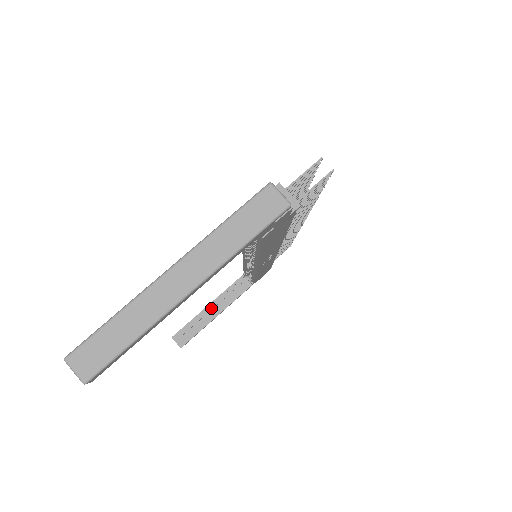
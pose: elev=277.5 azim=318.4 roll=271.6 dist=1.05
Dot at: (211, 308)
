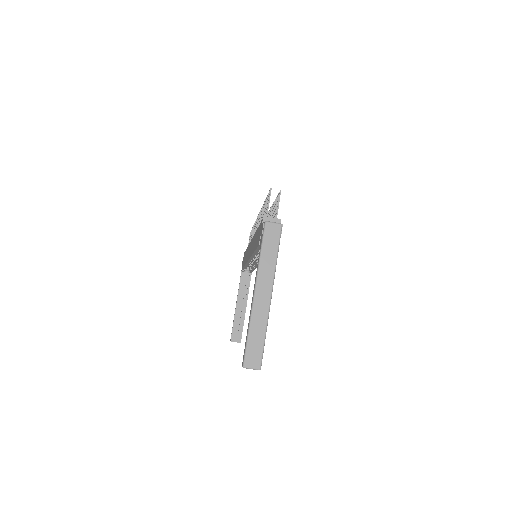
Dot at: (239, 306)
